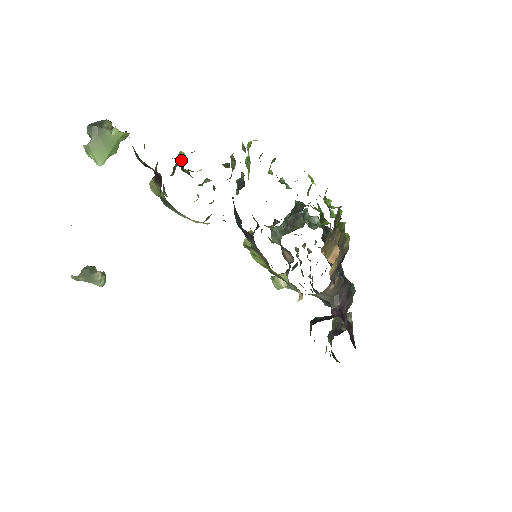
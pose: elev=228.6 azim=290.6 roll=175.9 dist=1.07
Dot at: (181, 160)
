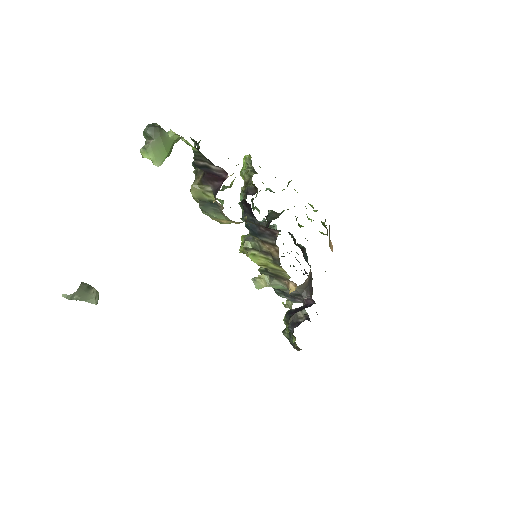
Dot at: occluded
